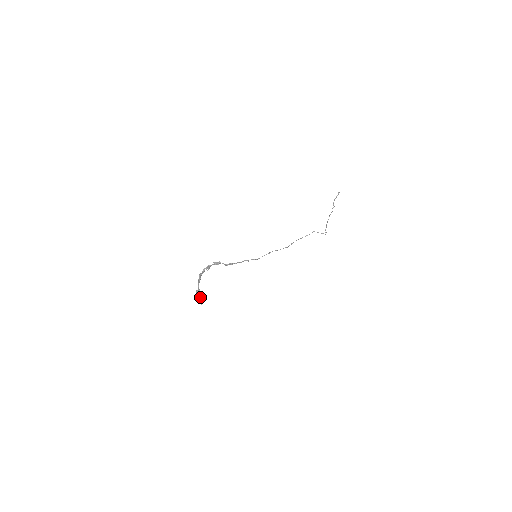
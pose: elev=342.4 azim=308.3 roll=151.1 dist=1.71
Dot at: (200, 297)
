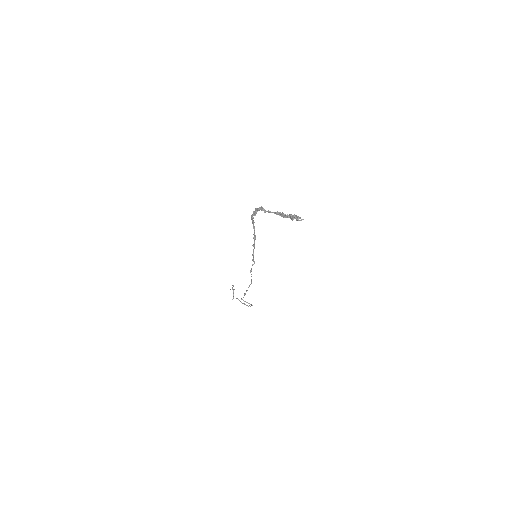
Dot at: occluded
